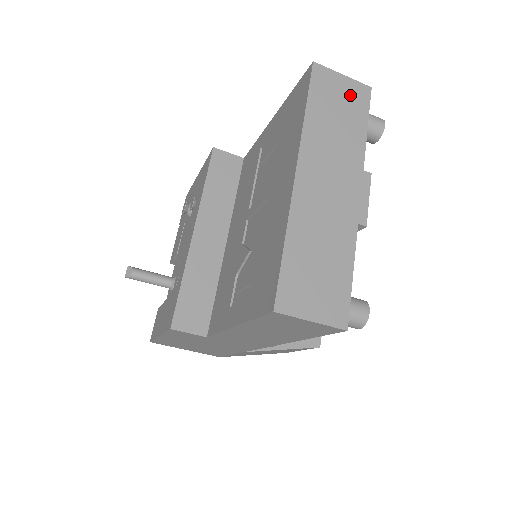
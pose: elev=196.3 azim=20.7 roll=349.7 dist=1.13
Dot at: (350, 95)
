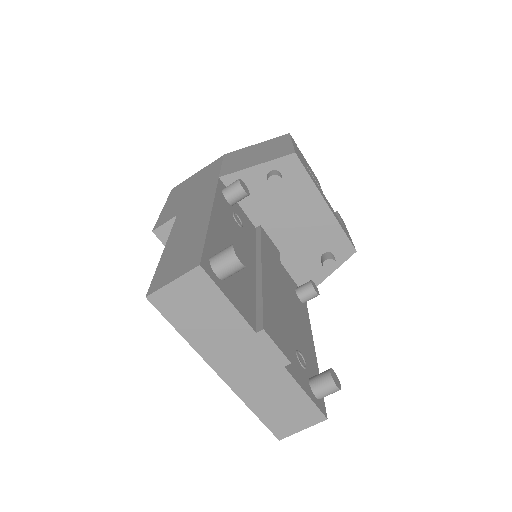
Dot at: (193, 291)
